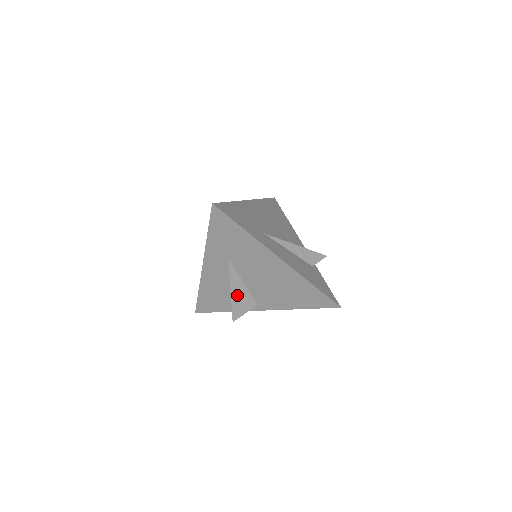
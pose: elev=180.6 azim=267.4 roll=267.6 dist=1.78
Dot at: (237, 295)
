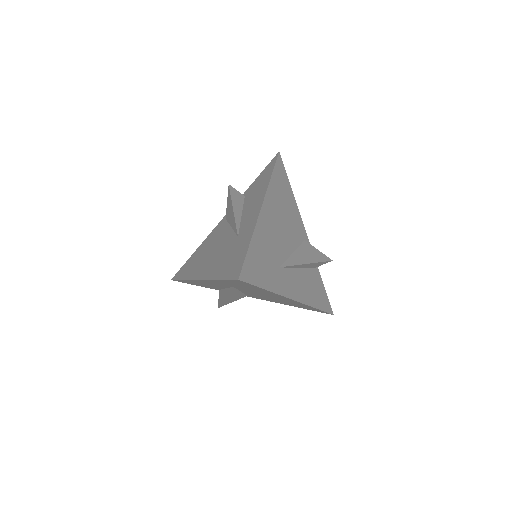
Dot at: (230, 298)
